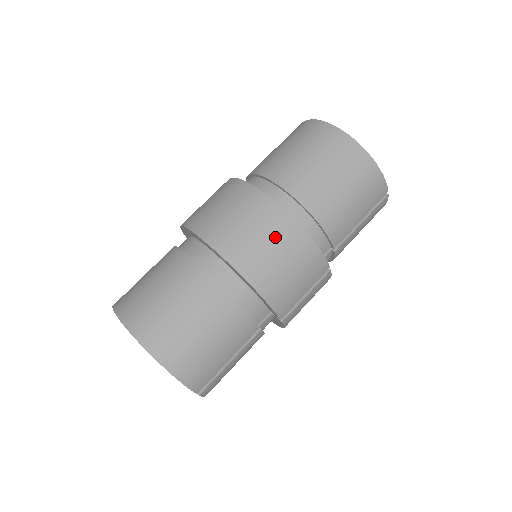
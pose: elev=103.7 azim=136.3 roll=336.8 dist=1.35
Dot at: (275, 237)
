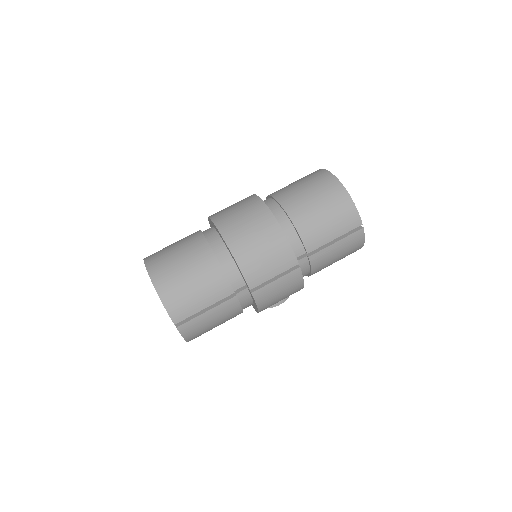
Dot at: (258, 225)
